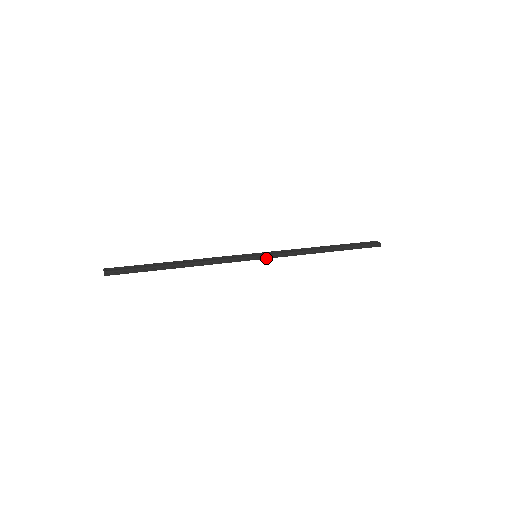
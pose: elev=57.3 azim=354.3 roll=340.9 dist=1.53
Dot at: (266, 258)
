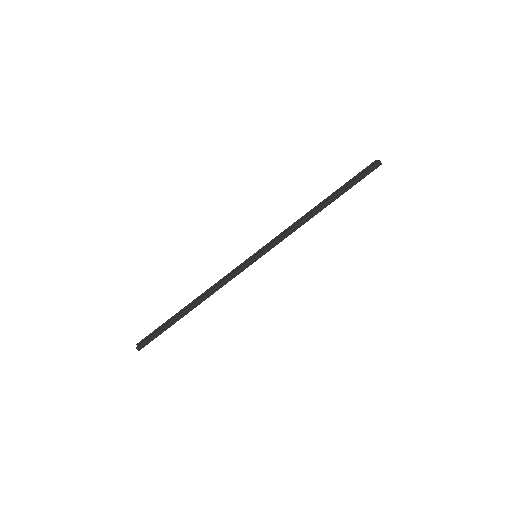
Dot at: (265, 253)
